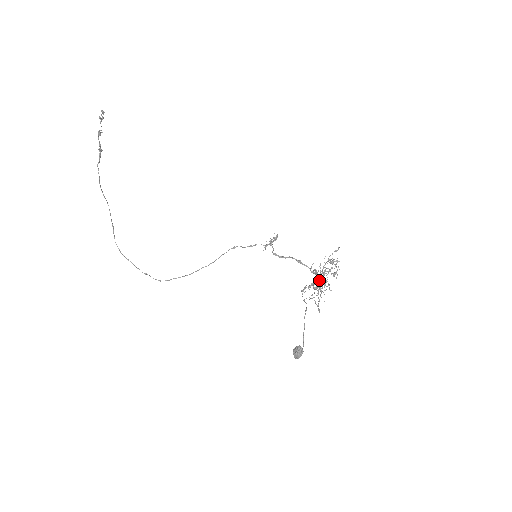
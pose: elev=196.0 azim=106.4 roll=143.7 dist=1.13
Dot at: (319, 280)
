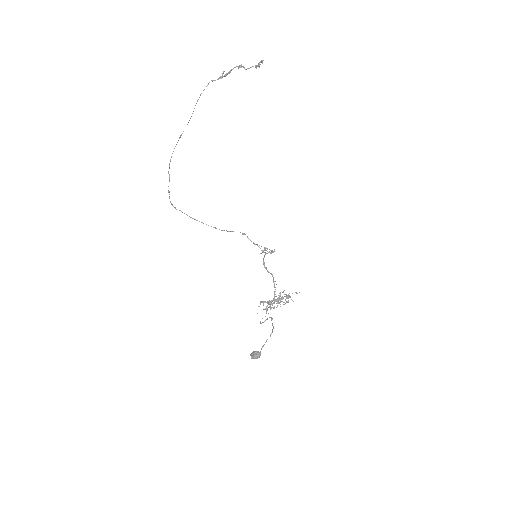
Dot at: (274, 302)
